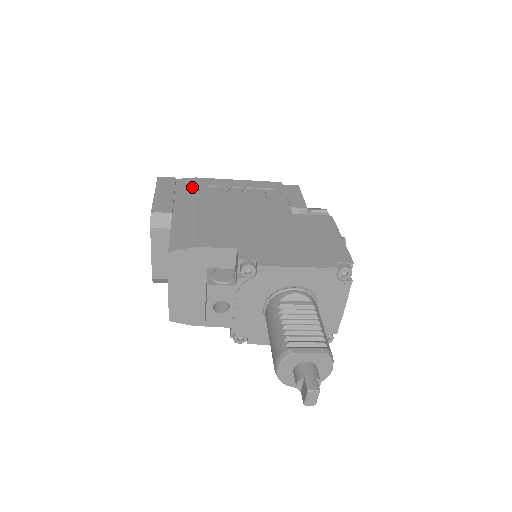
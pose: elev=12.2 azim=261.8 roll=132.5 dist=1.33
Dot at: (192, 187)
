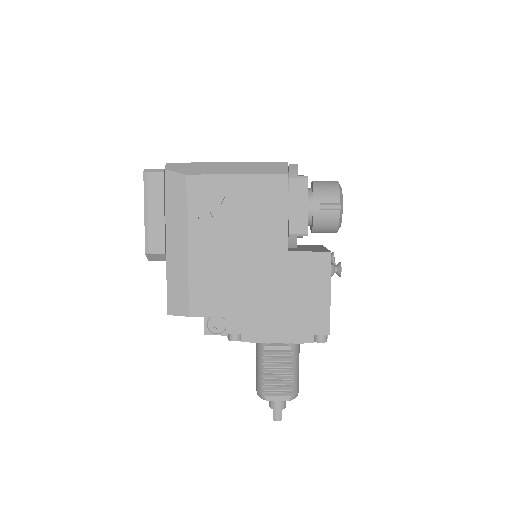
Dot at: (182, 199)
